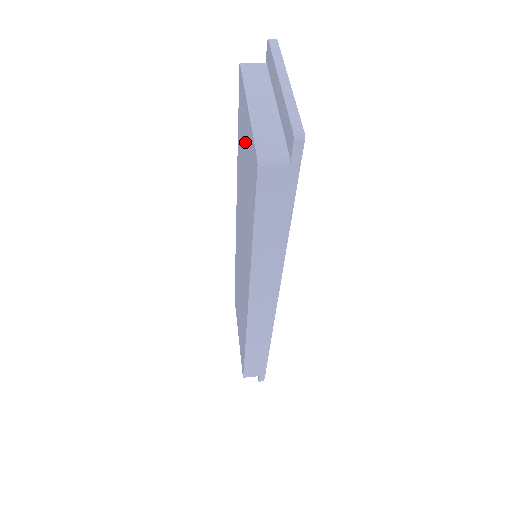
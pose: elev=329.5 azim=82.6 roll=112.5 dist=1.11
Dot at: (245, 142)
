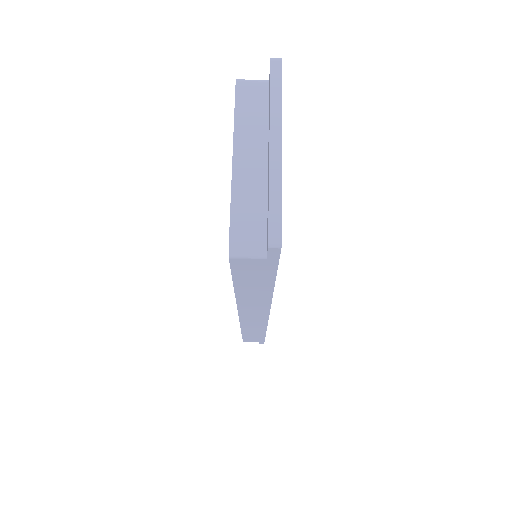
Dot at: occluded
